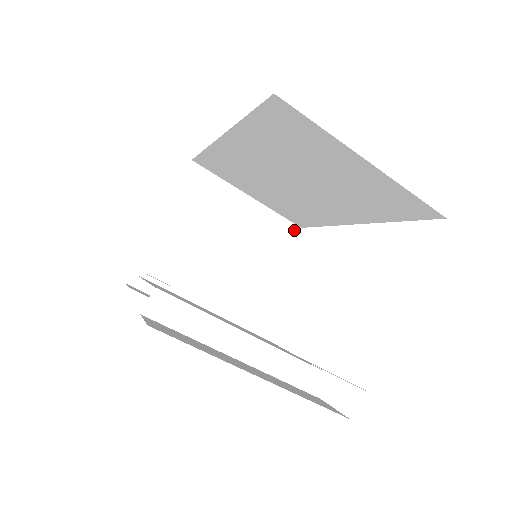
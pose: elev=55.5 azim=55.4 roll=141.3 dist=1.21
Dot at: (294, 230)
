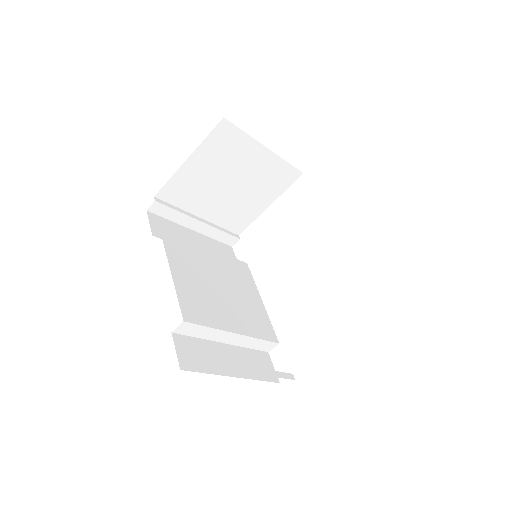
Dot at: (297, 175)
